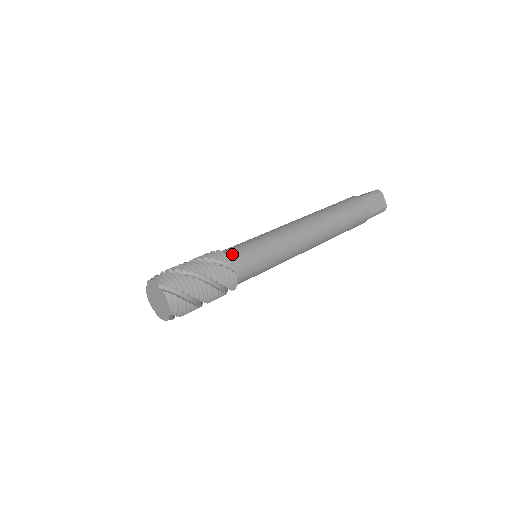
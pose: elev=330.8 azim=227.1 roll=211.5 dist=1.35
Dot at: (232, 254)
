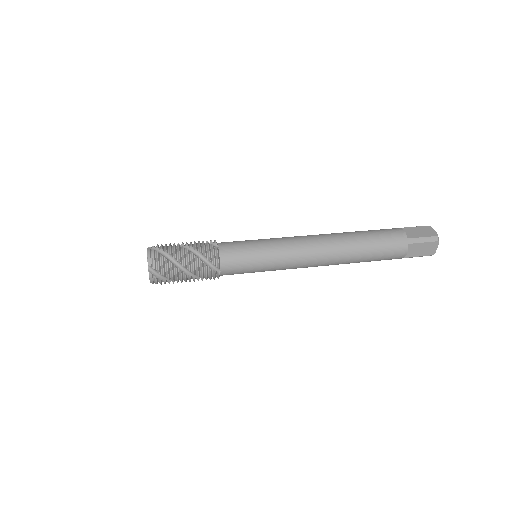
Dot at: (226, 258)
